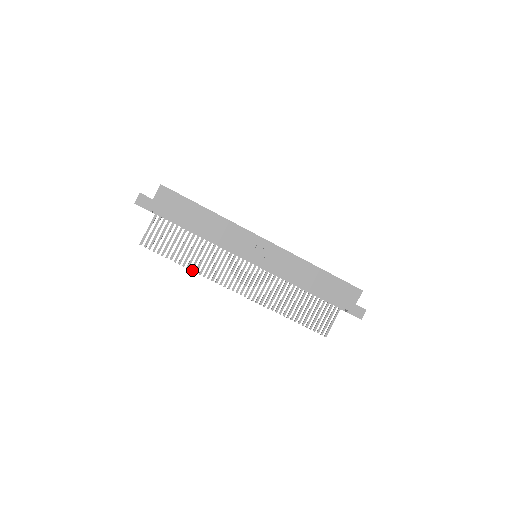
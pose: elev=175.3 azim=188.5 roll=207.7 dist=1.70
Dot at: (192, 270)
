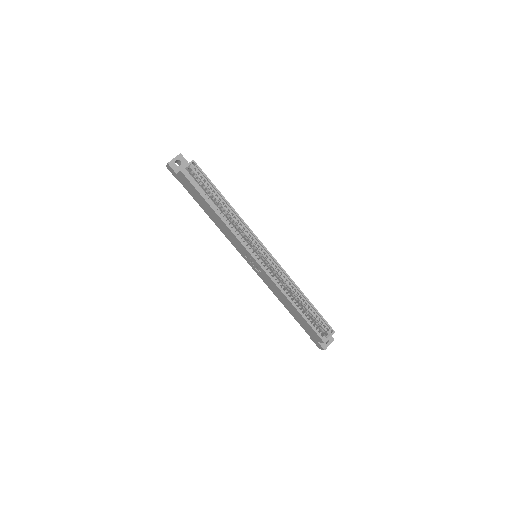
Dot at: occluded
